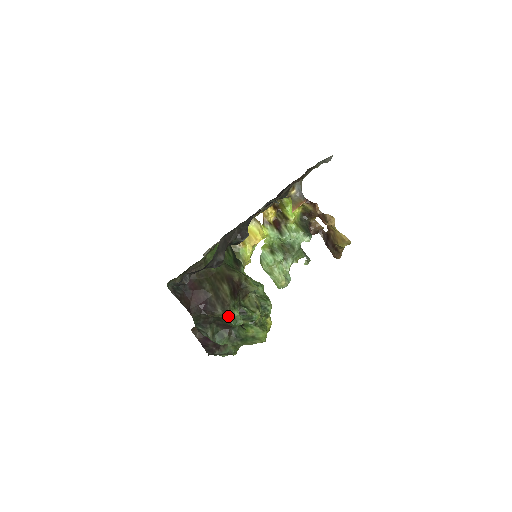
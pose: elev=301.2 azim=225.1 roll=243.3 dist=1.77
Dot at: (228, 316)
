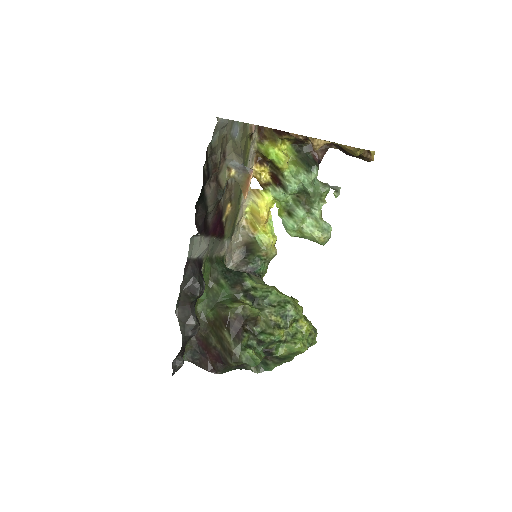
Dot at: (243, 362)
